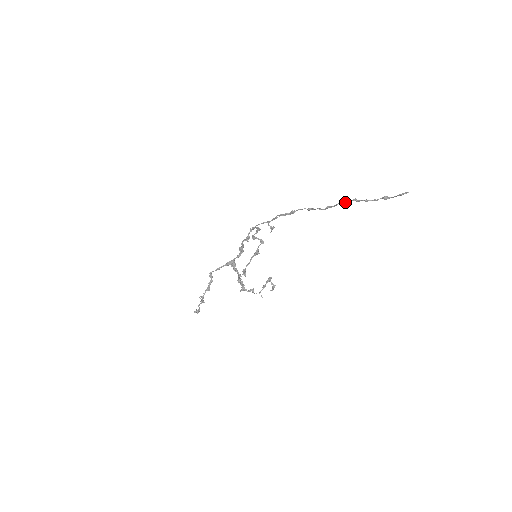
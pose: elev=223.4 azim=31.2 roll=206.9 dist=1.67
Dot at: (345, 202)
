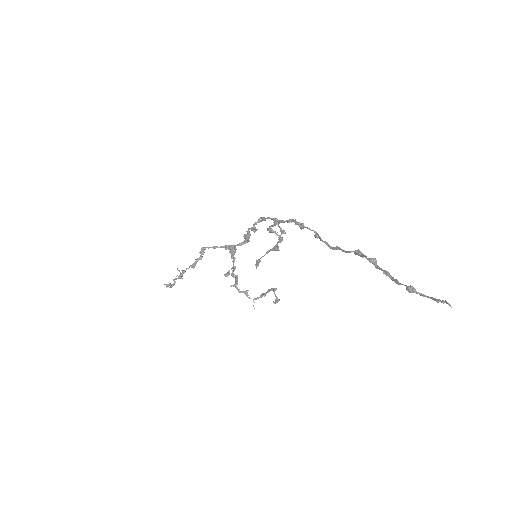
Dot at: (360, 255)
